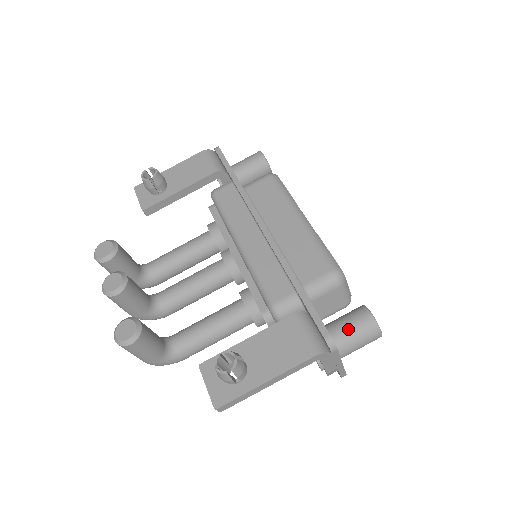
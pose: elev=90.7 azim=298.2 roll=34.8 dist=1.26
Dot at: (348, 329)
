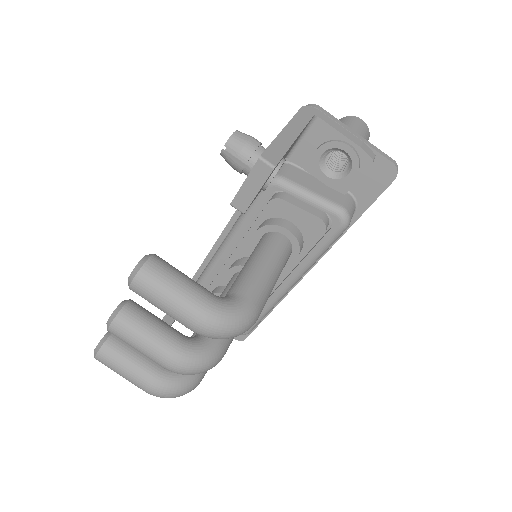
Dot at: occluded
